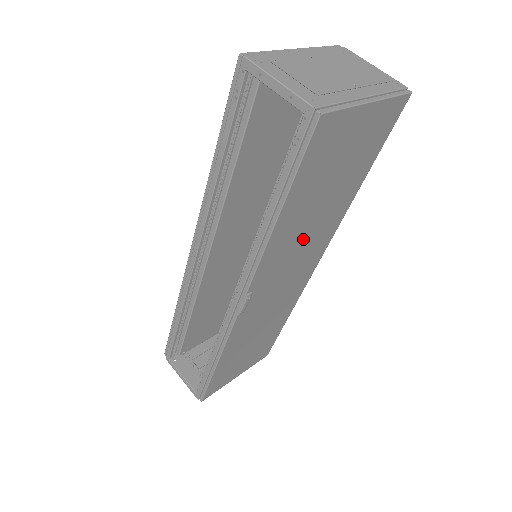
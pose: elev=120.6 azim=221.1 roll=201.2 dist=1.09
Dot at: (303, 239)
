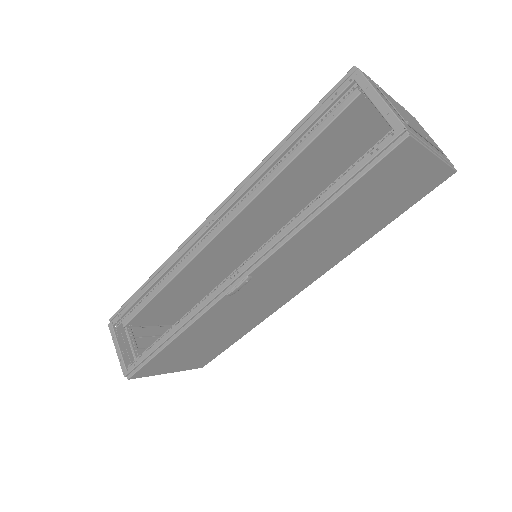
Dot at: (315, 252)
